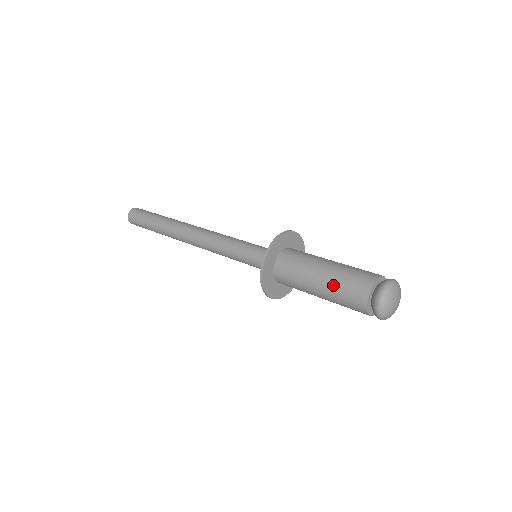
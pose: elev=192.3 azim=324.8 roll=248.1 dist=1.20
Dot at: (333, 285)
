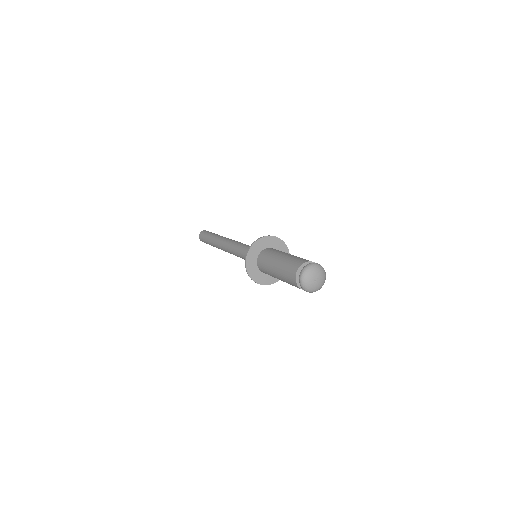
Dot at: (285, 260)
